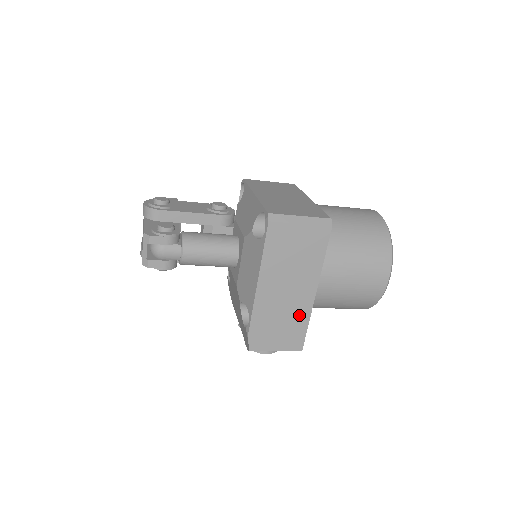
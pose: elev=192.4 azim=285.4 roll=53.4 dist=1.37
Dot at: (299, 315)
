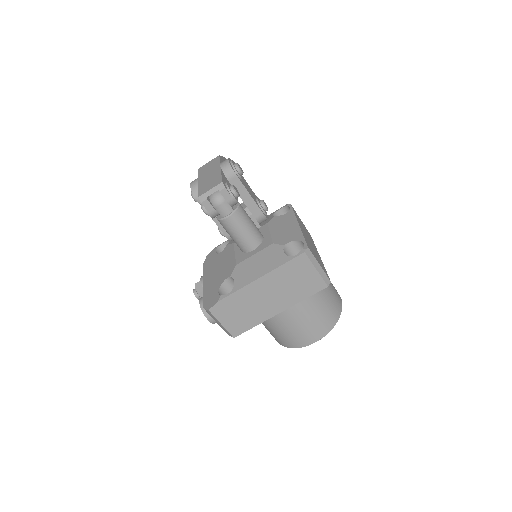
Dot at: (257, 316)
